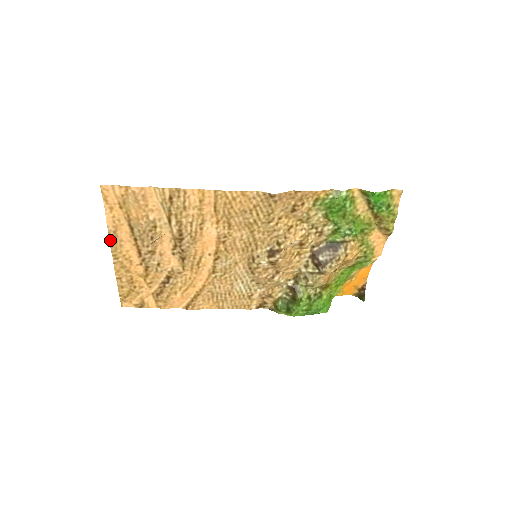
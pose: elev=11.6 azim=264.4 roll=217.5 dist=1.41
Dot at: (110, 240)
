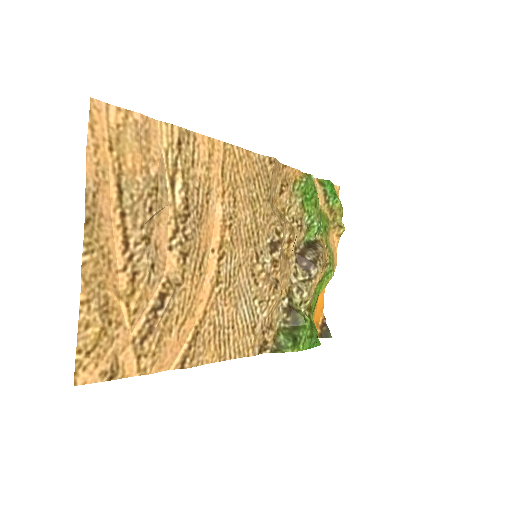
Dot at: (85, 210)
